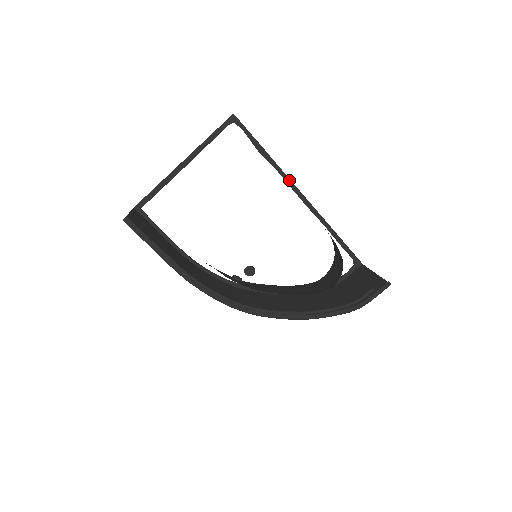
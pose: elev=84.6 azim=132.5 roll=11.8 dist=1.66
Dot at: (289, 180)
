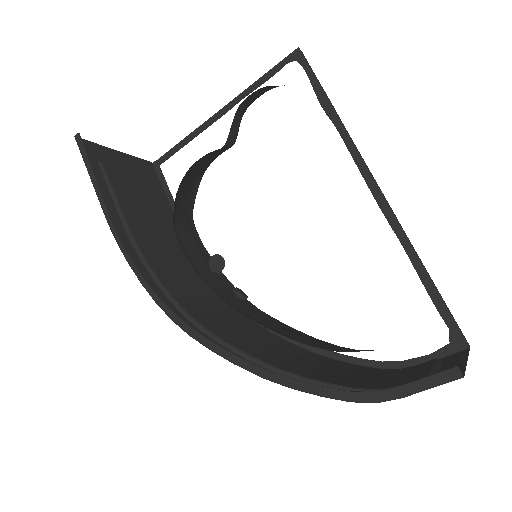
Dot at: (359, 157)
